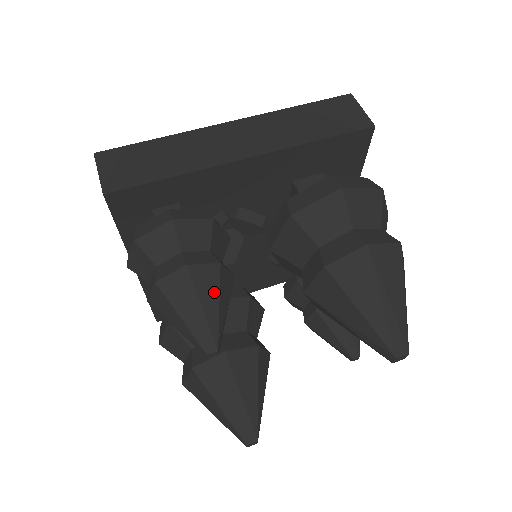
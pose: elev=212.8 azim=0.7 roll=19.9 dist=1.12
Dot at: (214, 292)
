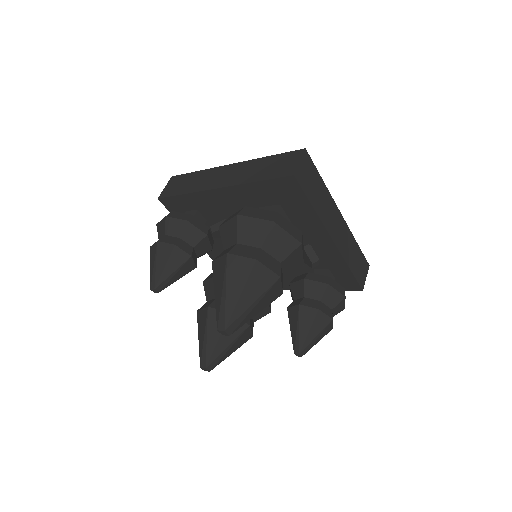
Dot at: (165, 259)
